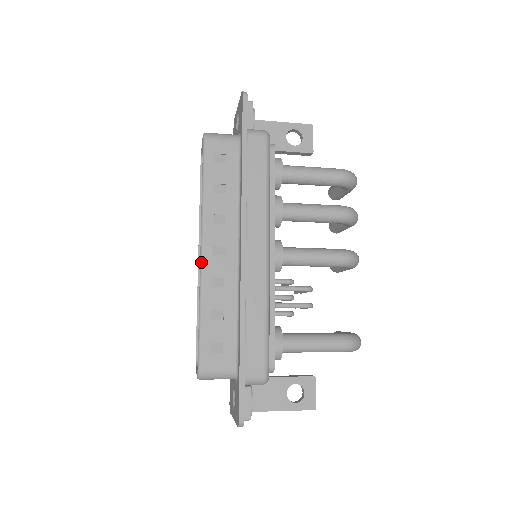
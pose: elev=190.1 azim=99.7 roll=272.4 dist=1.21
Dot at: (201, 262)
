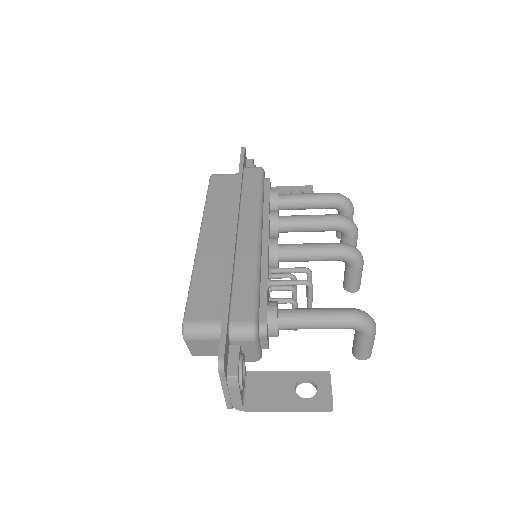
Dot at: (198, 244)
